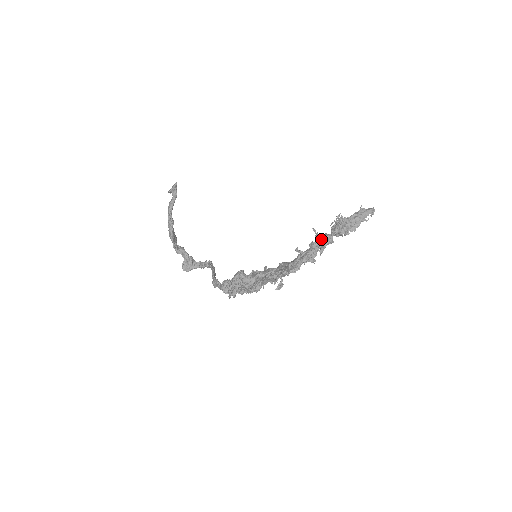
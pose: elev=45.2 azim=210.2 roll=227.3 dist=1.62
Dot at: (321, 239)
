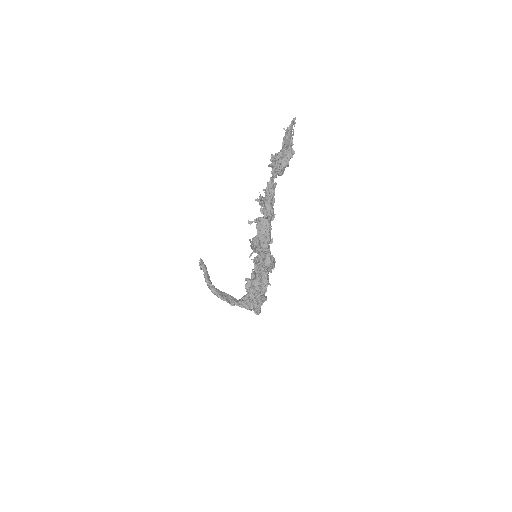
Dot at: occluded
